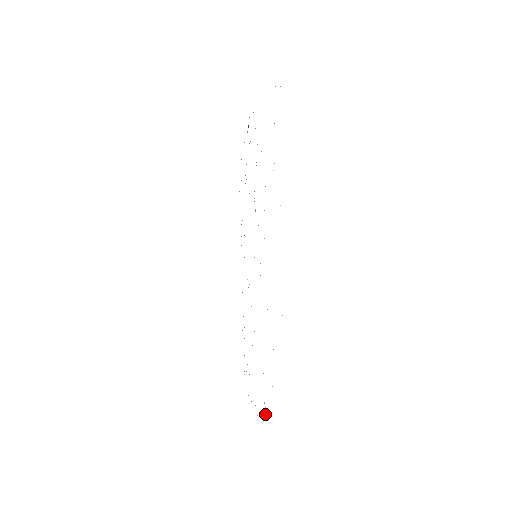
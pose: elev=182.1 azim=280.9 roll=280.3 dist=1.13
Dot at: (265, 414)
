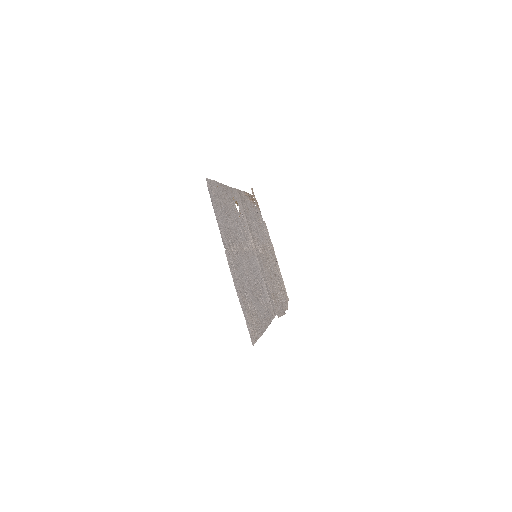
Dot at: (226, 249)
